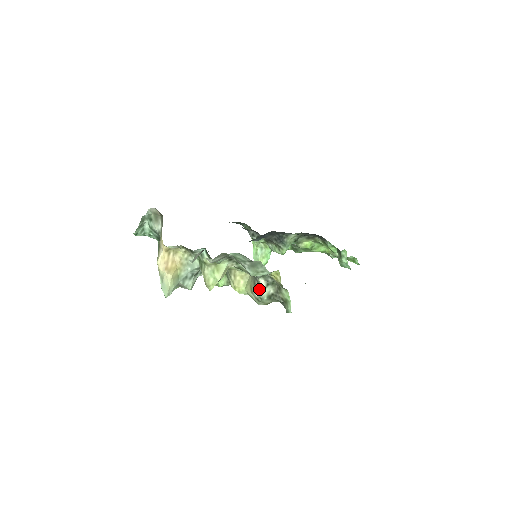
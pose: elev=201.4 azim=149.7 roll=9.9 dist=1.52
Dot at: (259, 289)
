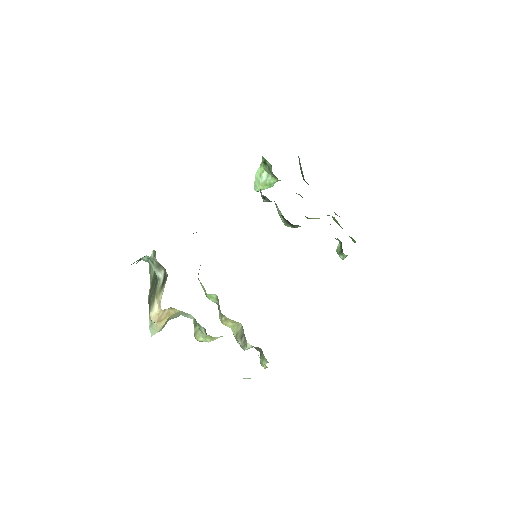
Dot at: (244, 345)
